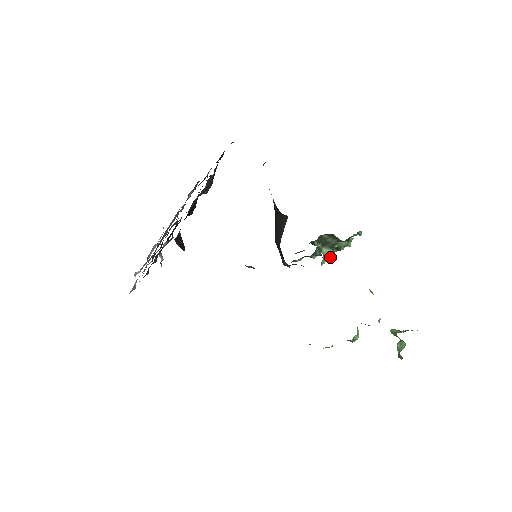
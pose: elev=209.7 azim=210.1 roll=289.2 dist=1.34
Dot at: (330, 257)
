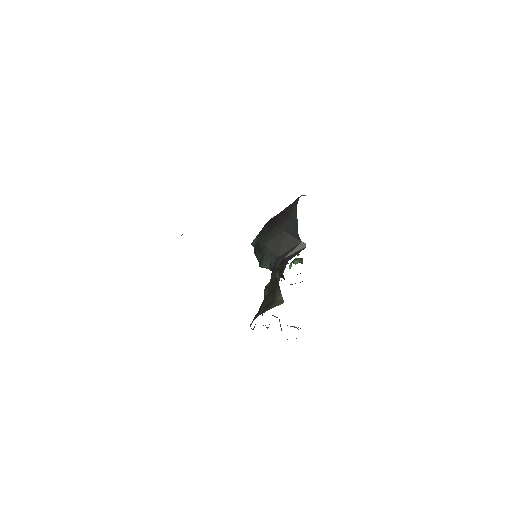
Dot at: occluded
